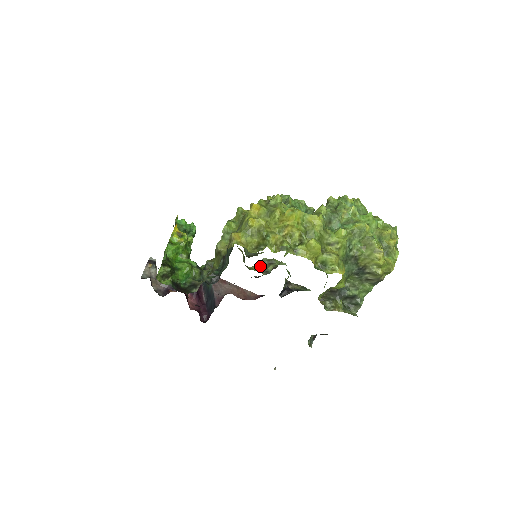
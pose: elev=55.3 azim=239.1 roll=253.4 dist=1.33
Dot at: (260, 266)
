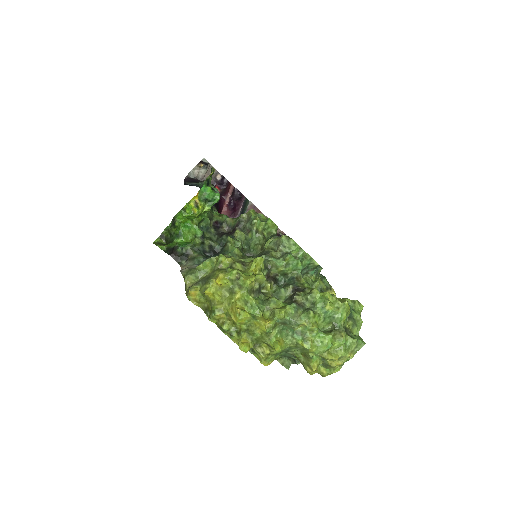
Dot at: occluded
